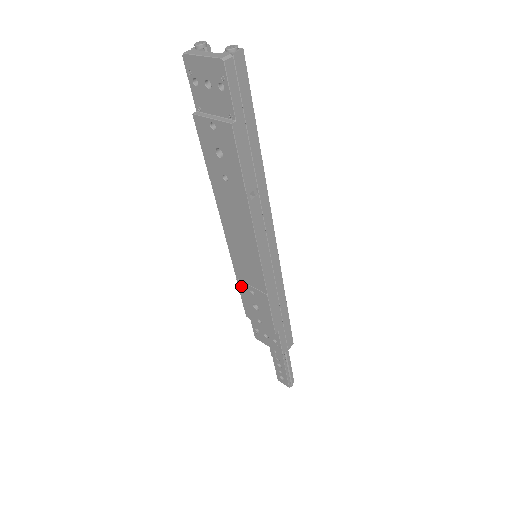
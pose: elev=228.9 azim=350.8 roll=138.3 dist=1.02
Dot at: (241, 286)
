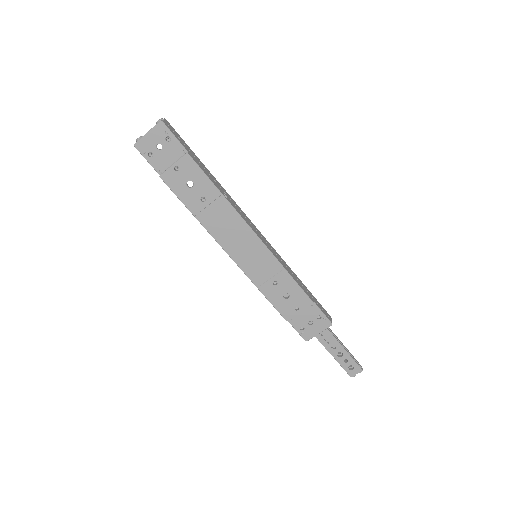
Dot at: (265, 290)
